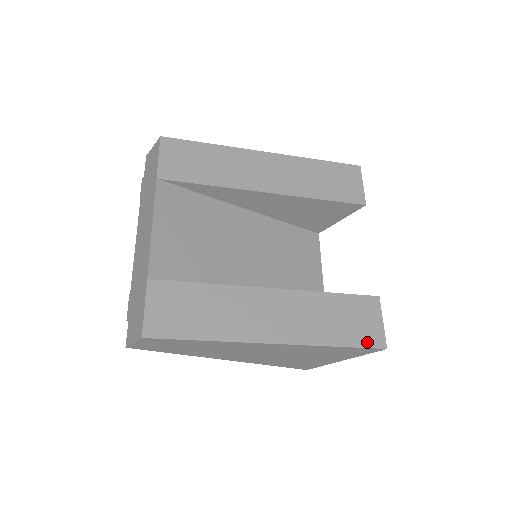
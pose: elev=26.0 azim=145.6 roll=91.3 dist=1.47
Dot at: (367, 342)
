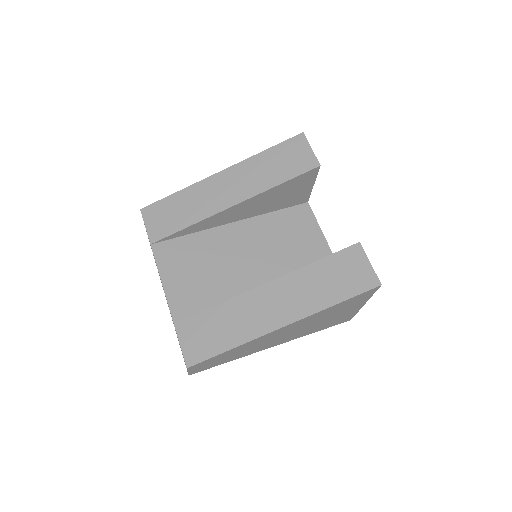
Dot at: (361, 288)
